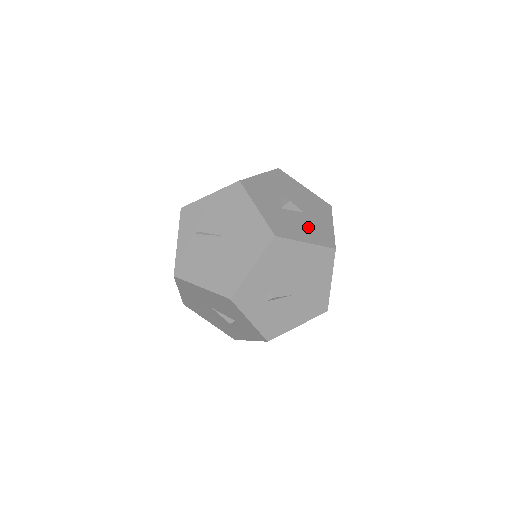
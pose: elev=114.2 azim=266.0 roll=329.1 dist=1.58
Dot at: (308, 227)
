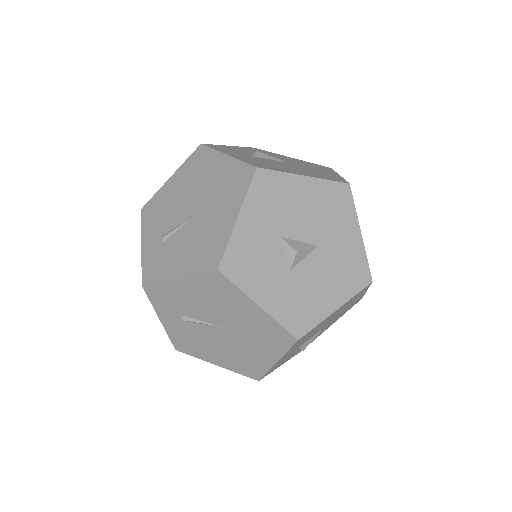
Dot at: (331, 274)
